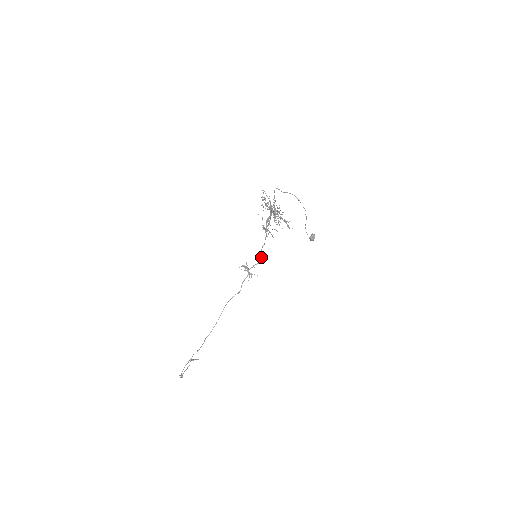
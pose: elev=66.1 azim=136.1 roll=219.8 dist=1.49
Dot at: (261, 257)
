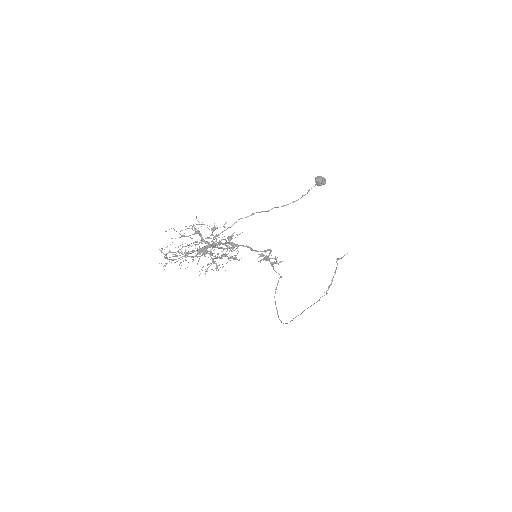
Dot at: (264, 251)
